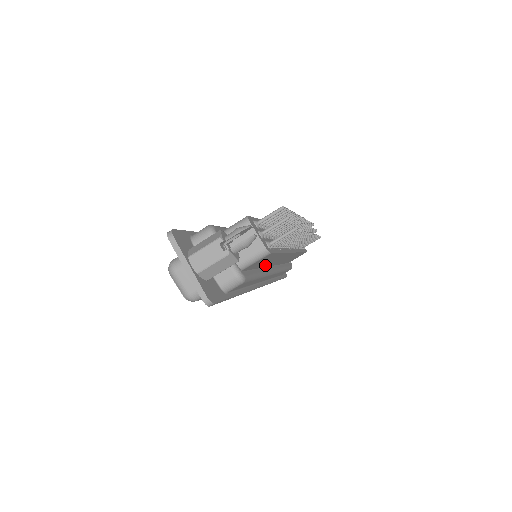
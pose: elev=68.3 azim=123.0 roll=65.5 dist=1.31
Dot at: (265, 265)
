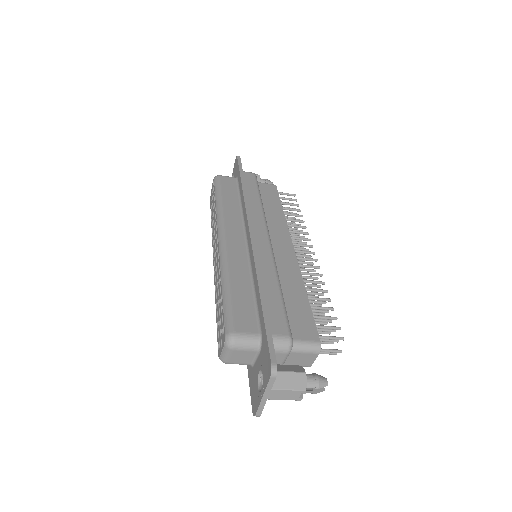
Dot at: occluded
